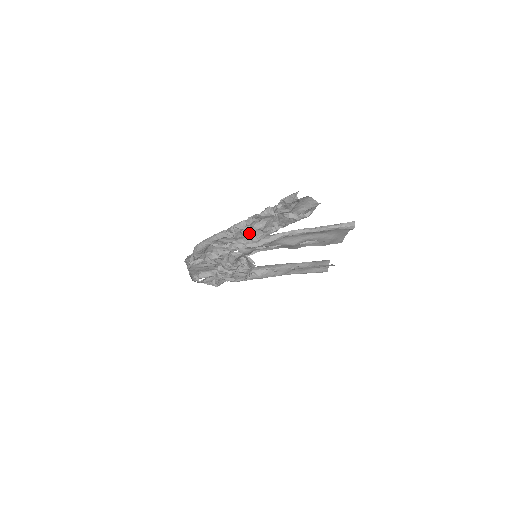
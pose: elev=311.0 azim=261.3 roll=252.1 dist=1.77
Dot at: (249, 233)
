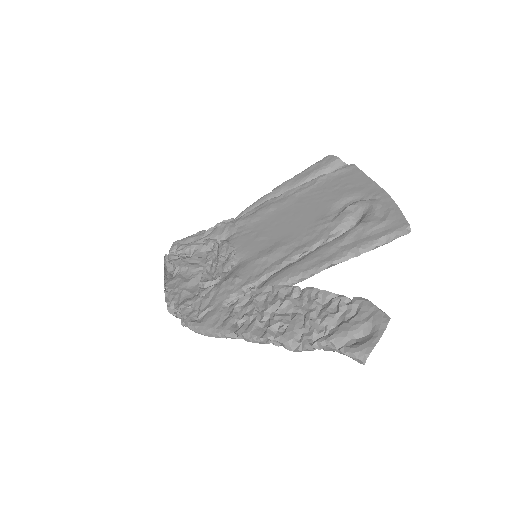
Dot at: occluded
